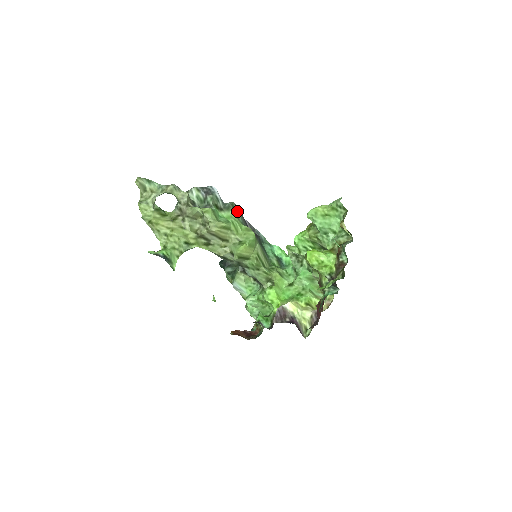
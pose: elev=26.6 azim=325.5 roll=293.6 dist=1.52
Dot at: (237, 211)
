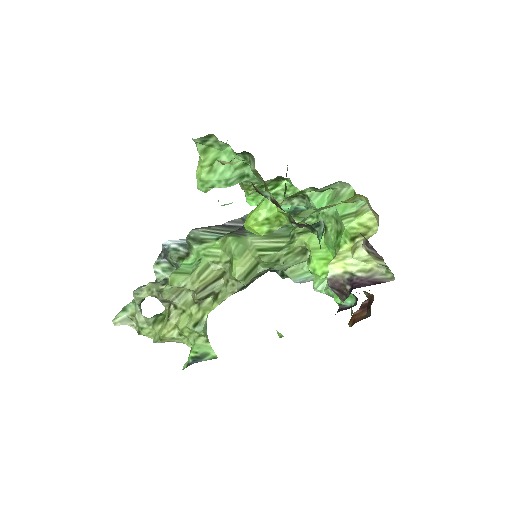
Dot at: (201, 235)
